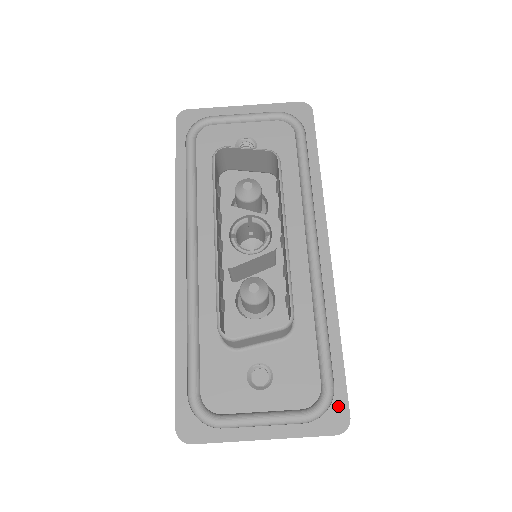
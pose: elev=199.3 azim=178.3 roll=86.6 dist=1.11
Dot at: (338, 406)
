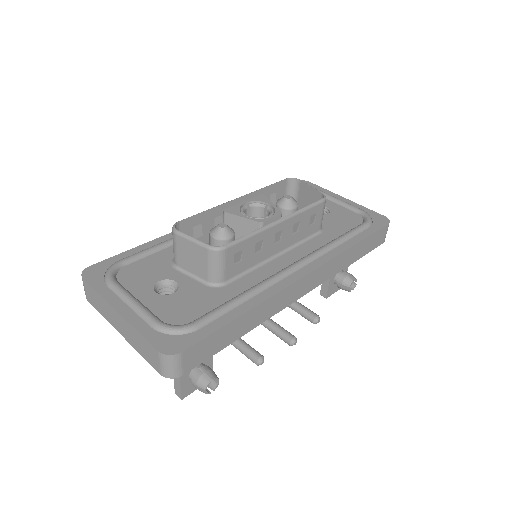
Dot at: (184, 340)
